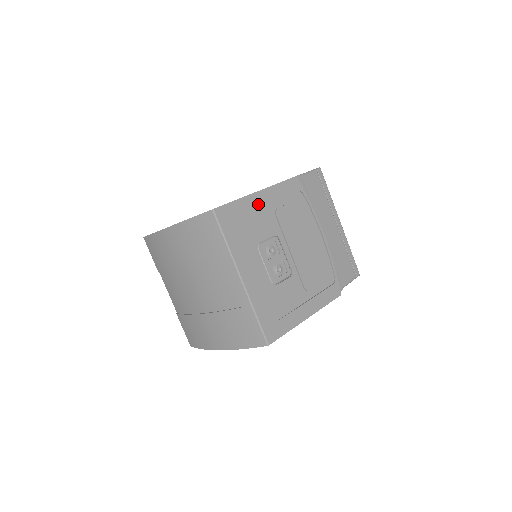
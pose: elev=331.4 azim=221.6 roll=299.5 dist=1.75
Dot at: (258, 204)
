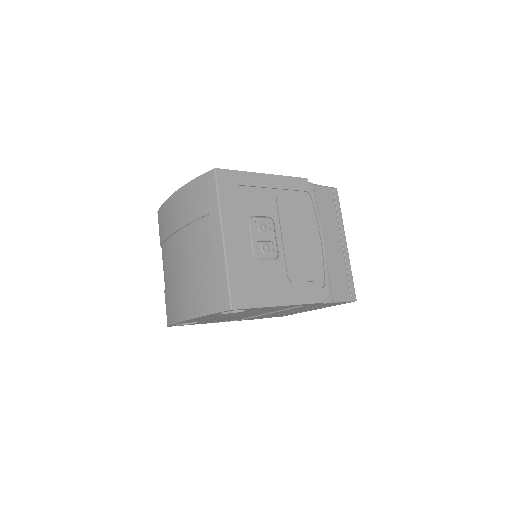
Dot at: (261, 184)
